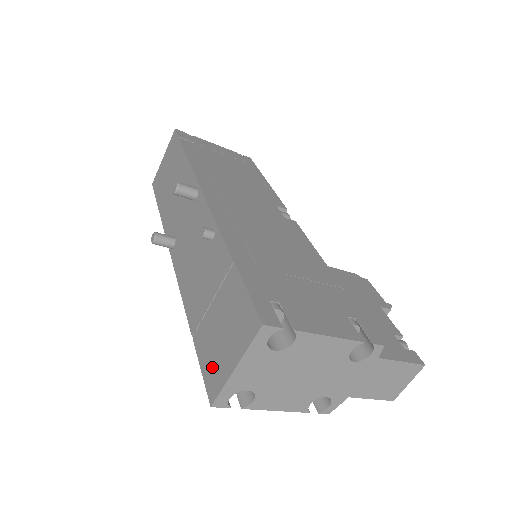
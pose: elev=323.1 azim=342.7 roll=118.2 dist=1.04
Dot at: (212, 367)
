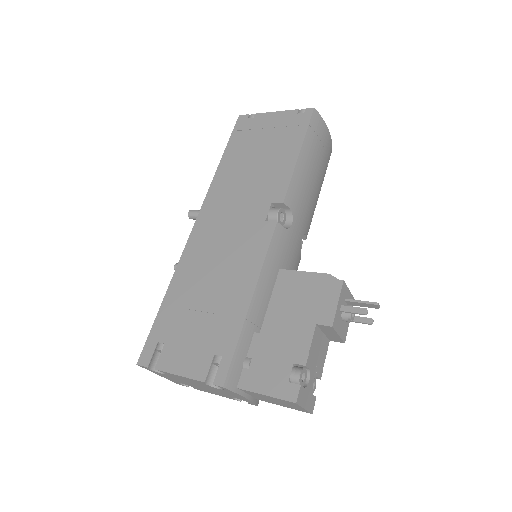
Dot at: occluded
